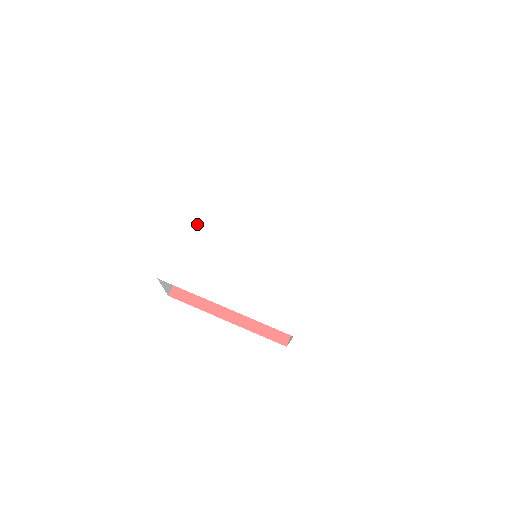
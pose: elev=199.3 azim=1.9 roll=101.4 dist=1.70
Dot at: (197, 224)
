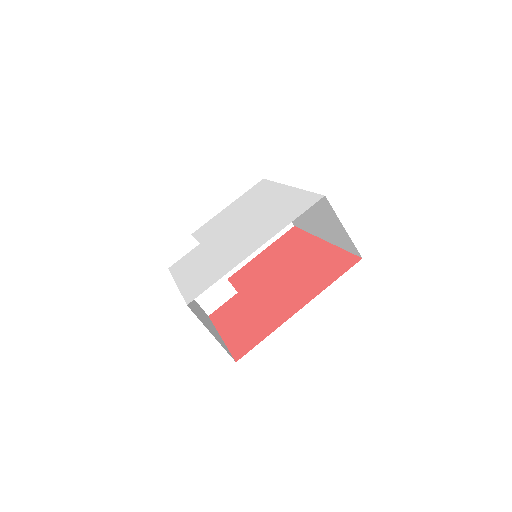
Dot at: (183, 272)
